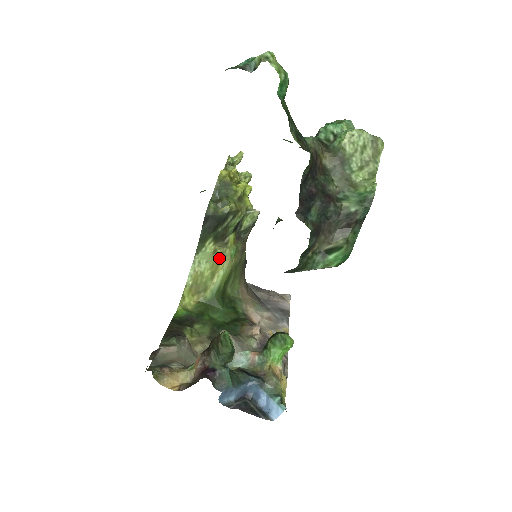
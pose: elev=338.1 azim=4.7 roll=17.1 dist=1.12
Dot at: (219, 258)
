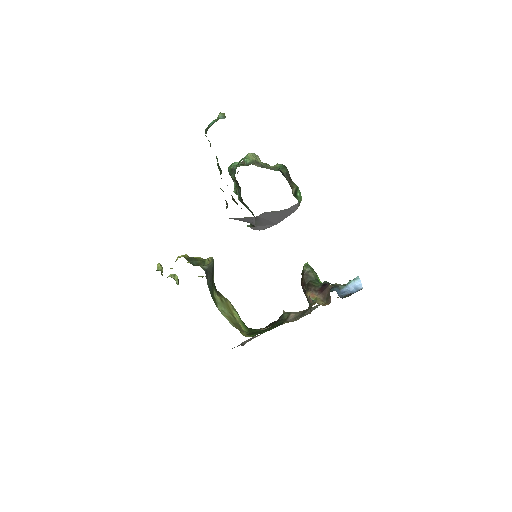
Dot at: (226, 303)
